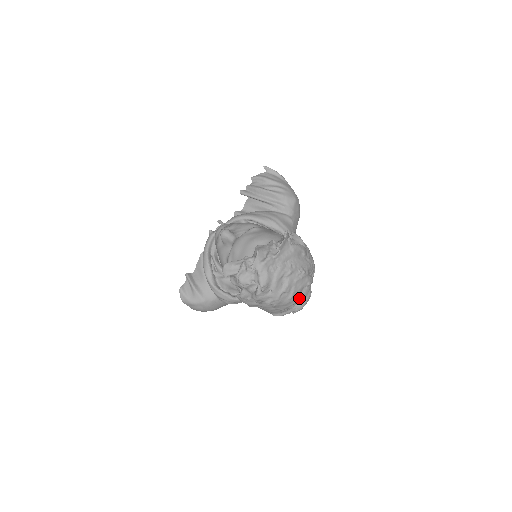
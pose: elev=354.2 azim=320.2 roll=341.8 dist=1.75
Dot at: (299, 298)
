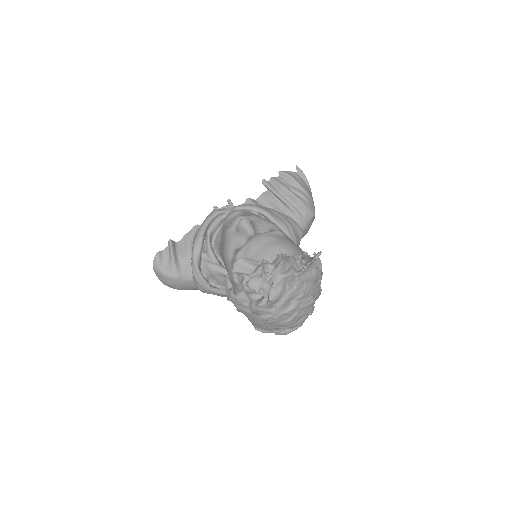
Dot at: (294, 324)
